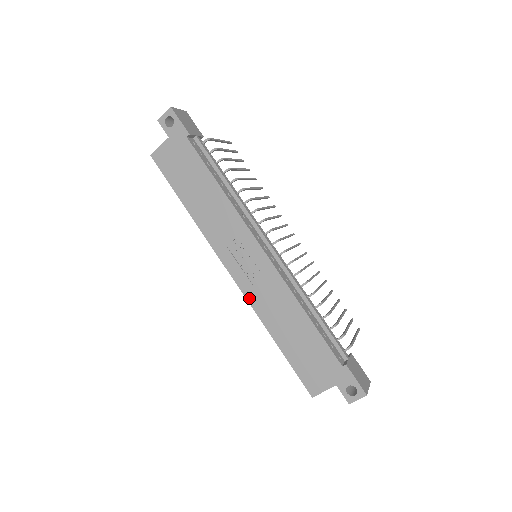
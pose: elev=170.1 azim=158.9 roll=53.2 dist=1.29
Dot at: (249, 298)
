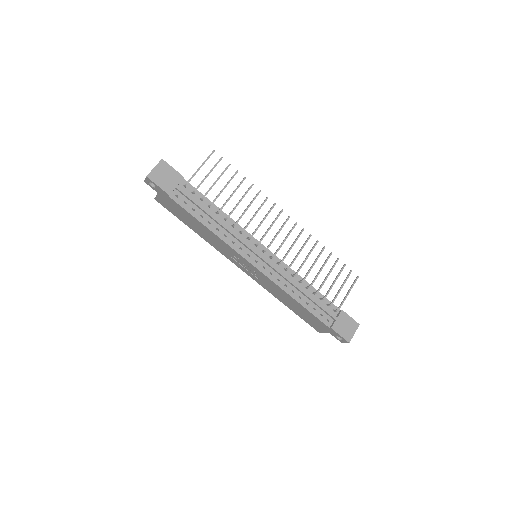
Dot at: (259, 284)
